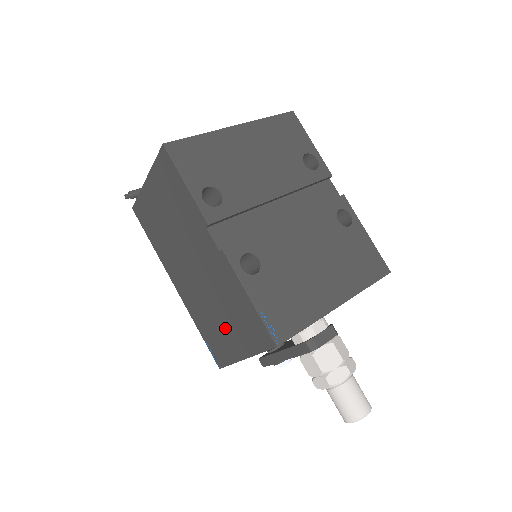
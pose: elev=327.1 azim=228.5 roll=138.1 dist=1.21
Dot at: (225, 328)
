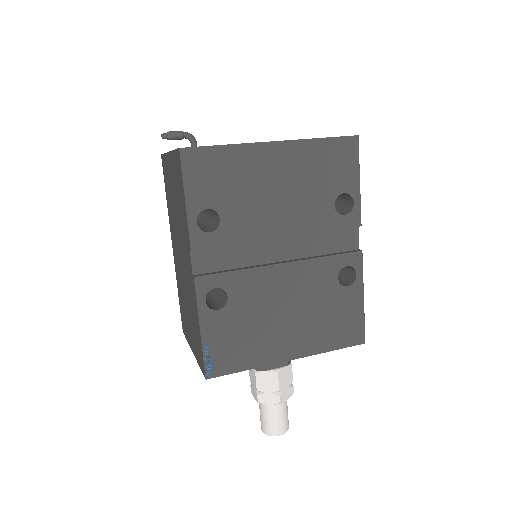
Dot at: (188, 319)
